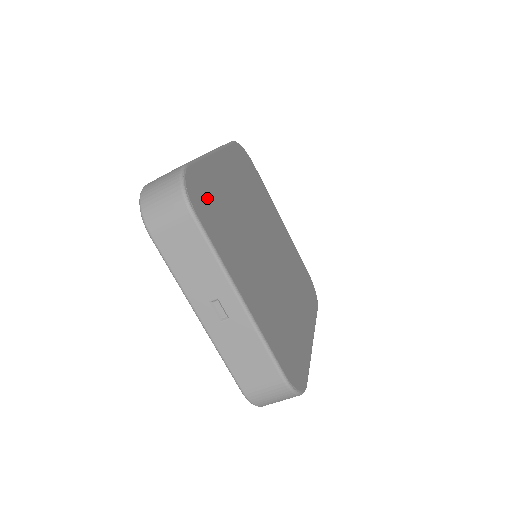
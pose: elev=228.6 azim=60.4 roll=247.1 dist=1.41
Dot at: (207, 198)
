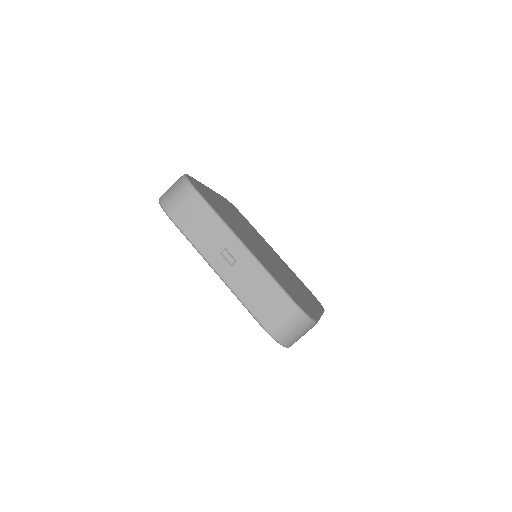
Dot at: (205, 194)
